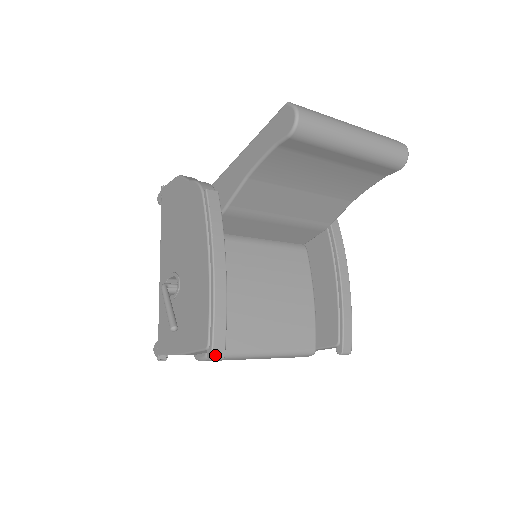
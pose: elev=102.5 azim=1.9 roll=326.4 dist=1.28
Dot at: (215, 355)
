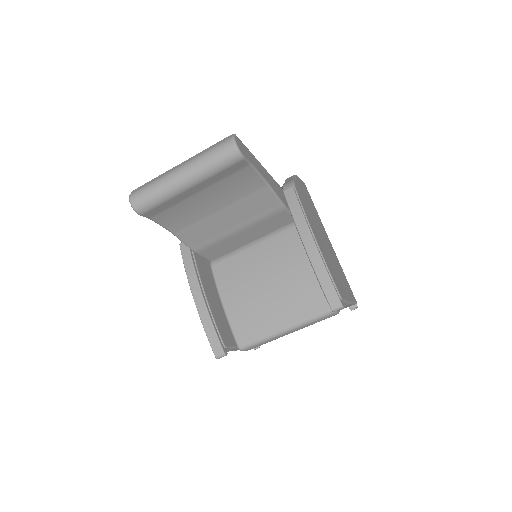
Dot at: (217, 355)
